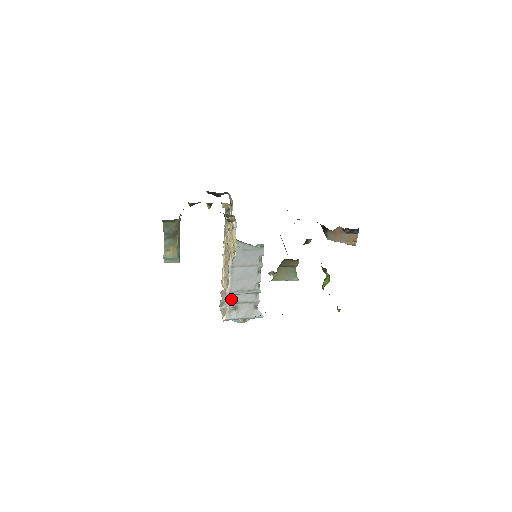
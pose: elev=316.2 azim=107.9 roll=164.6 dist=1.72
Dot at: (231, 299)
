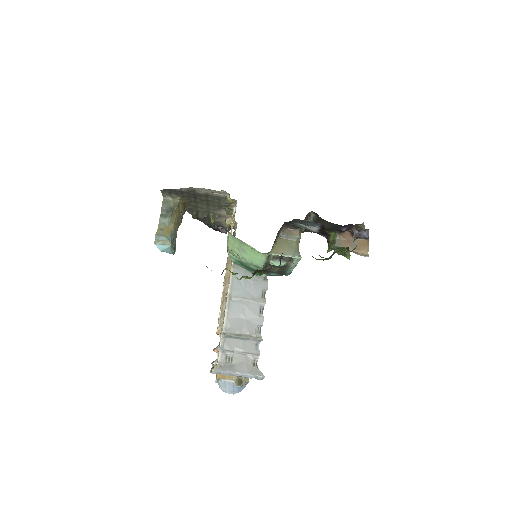
Dot at: (225, 343)
